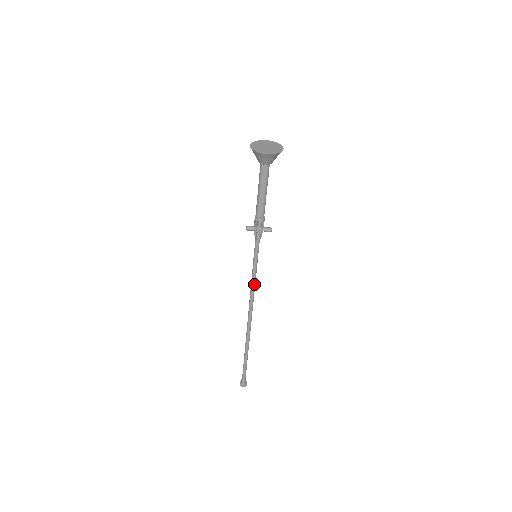
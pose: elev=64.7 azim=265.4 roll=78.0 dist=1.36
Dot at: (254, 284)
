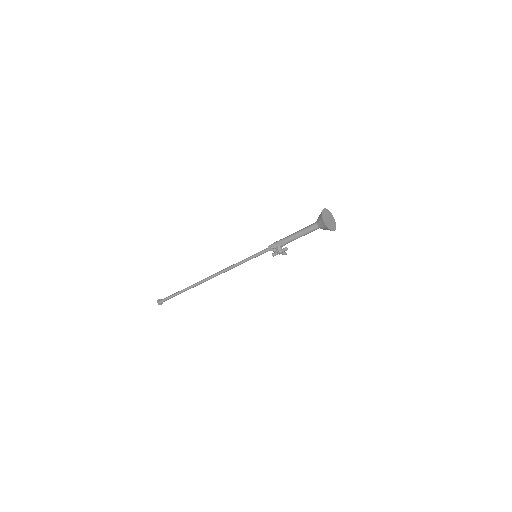
Dot at: occluded
